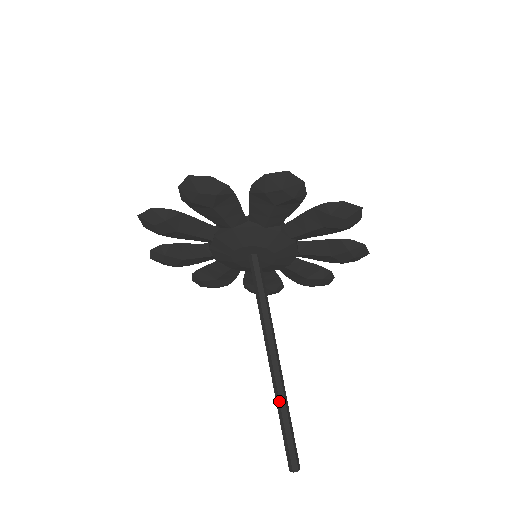
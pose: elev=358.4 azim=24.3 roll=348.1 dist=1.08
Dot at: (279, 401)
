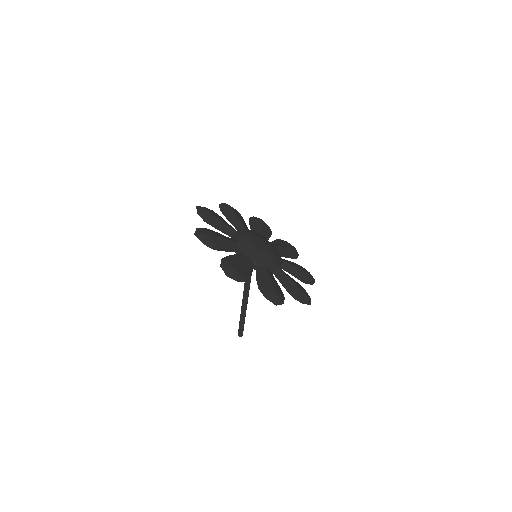
Dot at: occluded
